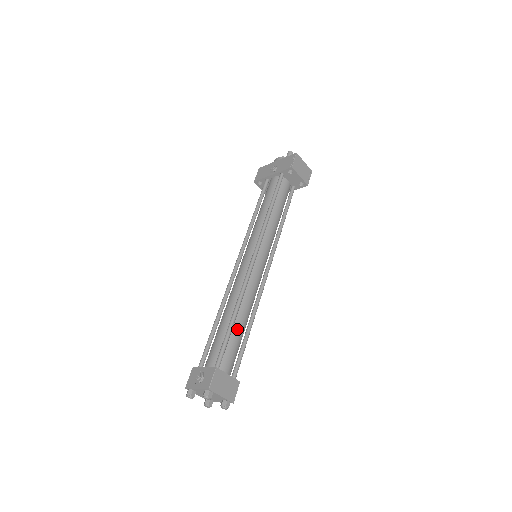
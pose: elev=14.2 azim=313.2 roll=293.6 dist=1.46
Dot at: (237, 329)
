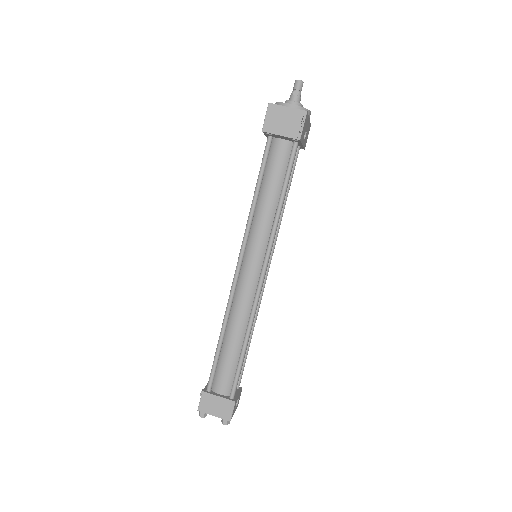
Dot at: (227, 350)
